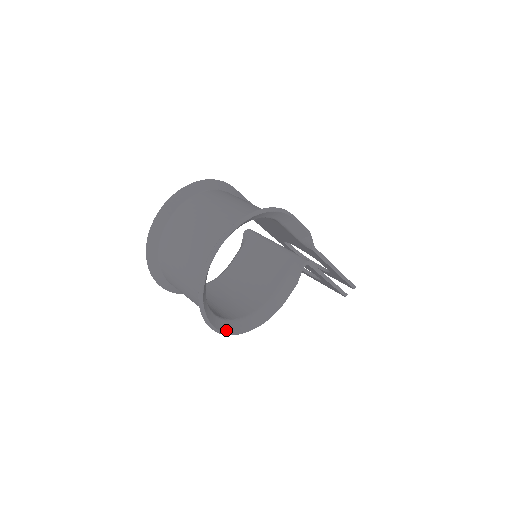
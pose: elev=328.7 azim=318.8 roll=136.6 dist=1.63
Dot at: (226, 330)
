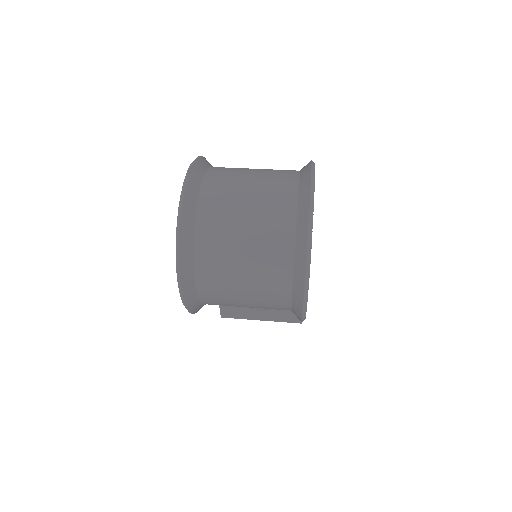
Dot at: occluded
